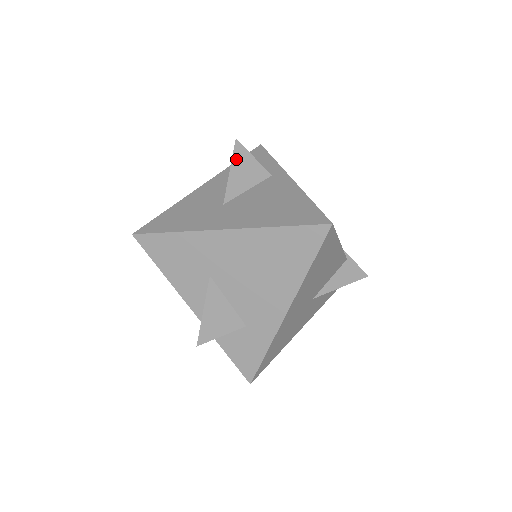
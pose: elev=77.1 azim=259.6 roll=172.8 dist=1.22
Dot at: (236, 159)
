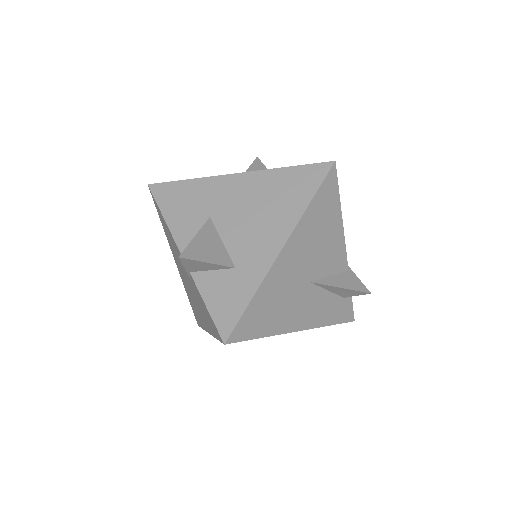
Dot at: (255, 166)
